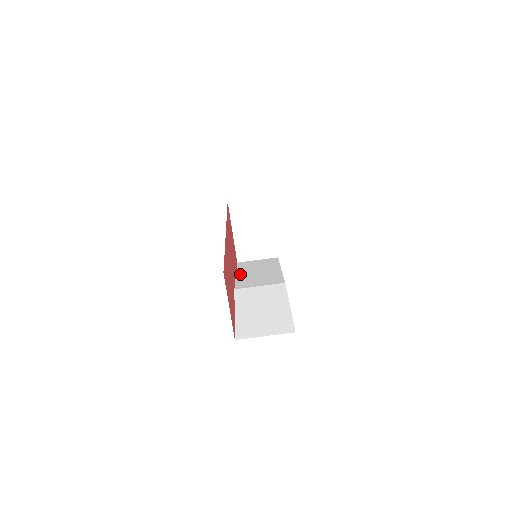
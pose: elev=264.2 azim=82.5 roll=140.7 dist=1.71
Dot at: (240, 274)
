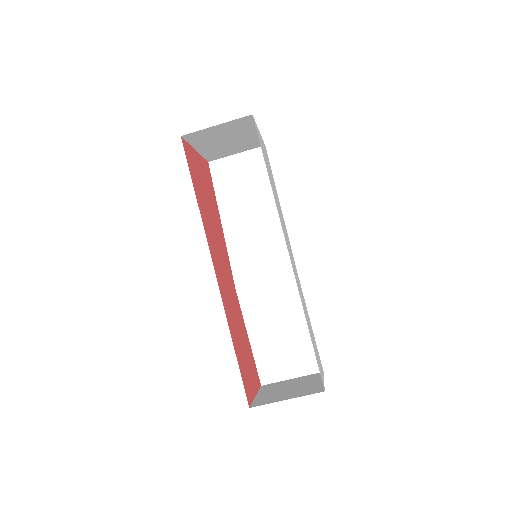
Dot at: (227, 224)
